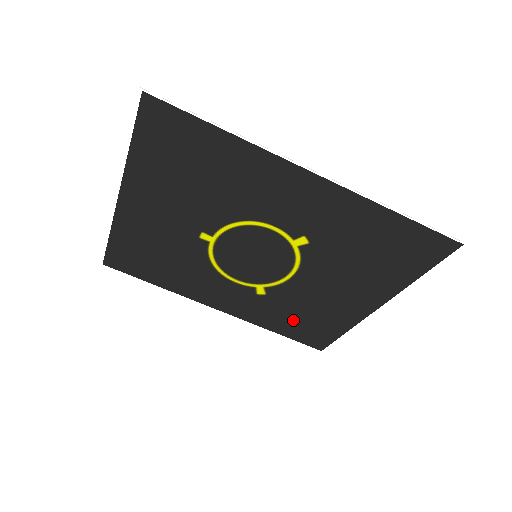
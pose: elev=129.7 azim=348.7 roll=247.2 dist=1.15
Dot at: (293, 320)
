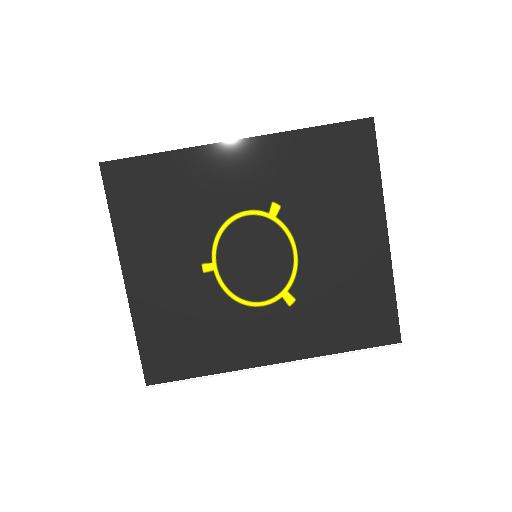
Dot at: (342, 317)
